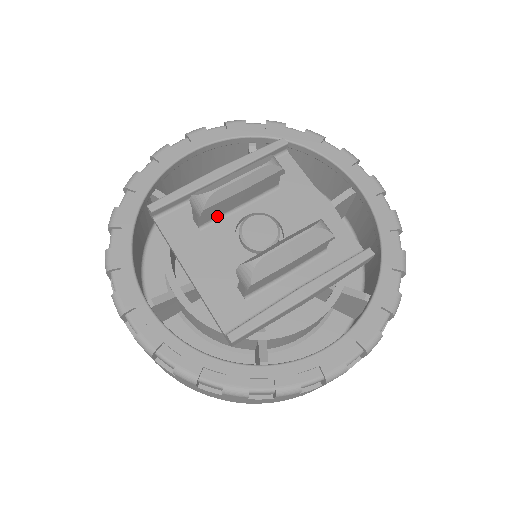
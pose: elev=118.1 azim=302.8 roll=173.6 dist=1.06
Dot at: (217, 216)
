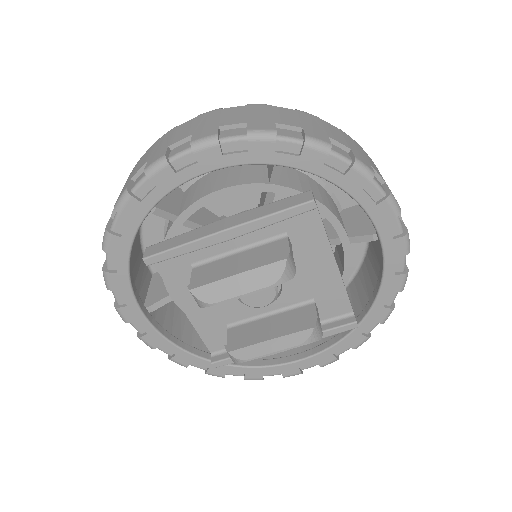
Dot at: occluded
